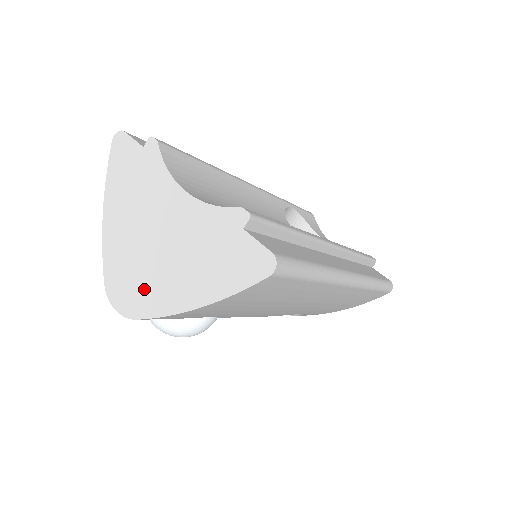
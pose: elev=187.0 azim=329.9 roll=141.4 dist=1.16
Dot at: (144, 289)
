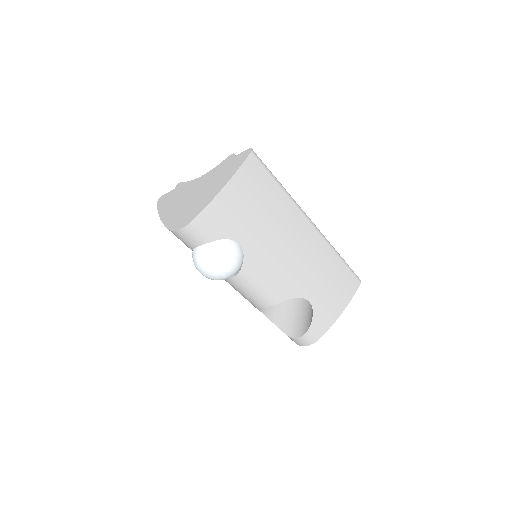
Dot at: (194, 209)
